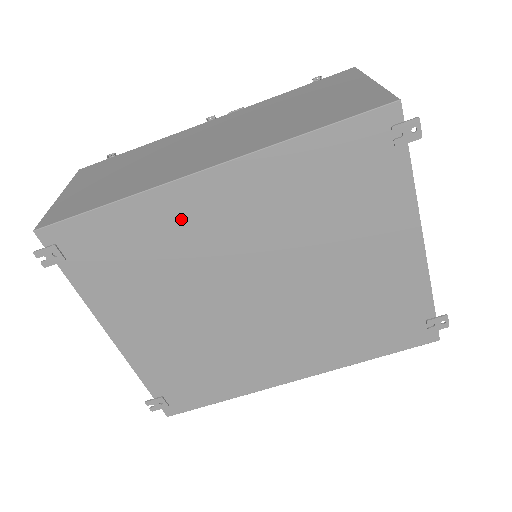
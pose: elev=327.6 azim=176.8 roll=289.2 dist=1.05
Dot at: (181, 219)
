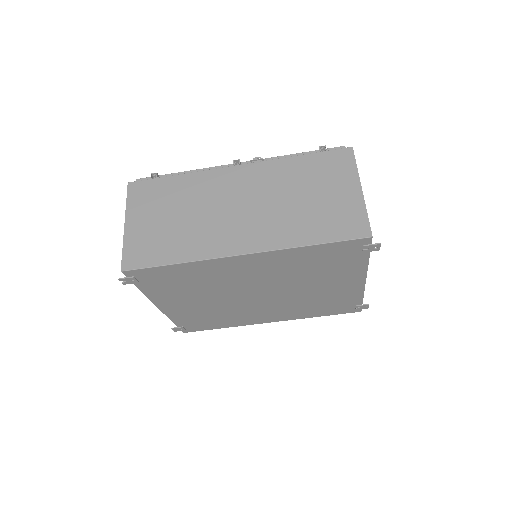
Dot at: (220, 270)
